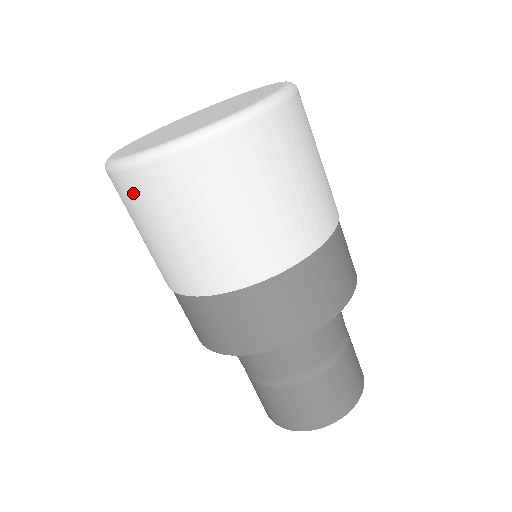
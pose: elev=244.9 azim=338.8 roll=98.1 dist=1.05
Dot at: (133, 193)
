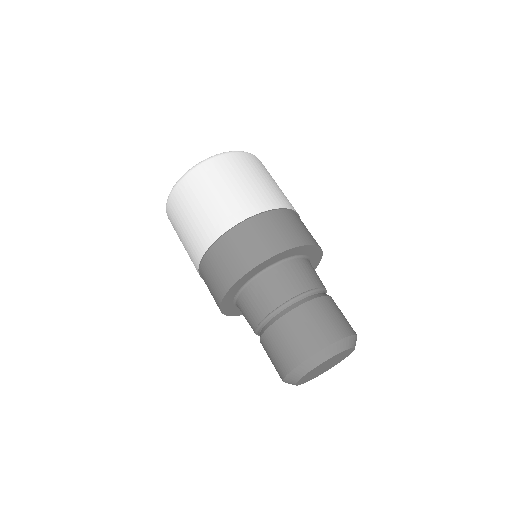
Dot at: (217, 167)
